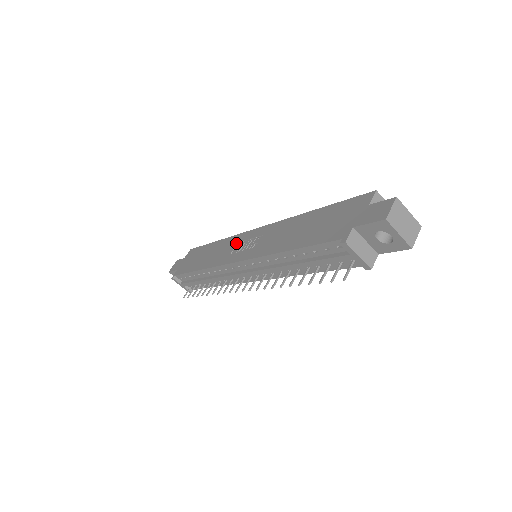
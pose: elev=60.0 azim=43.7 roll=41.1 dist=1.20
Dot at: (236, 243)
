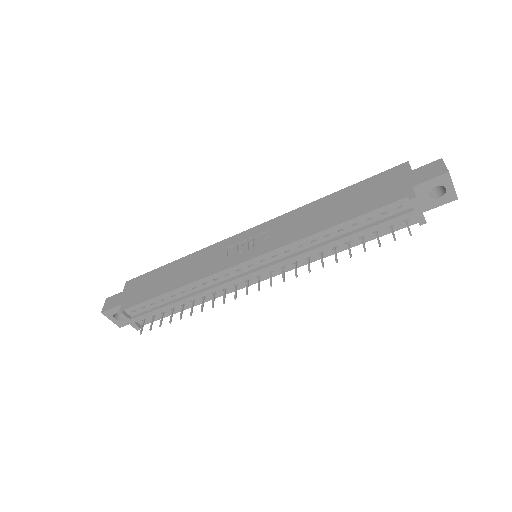
Dot at: (226, 248)
